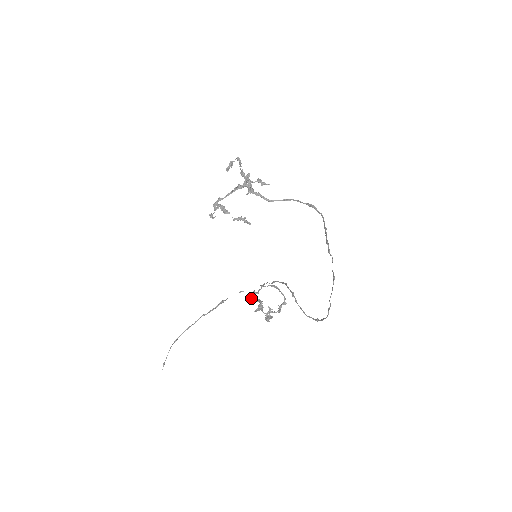
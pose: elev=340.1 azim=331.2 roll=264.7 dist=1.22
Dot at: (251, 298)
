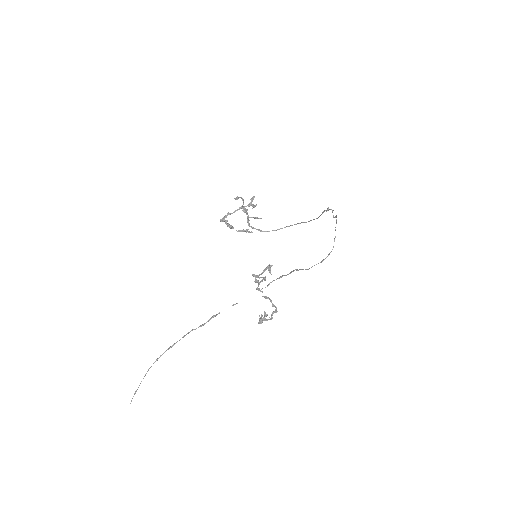
Dot at: (255, 276)
